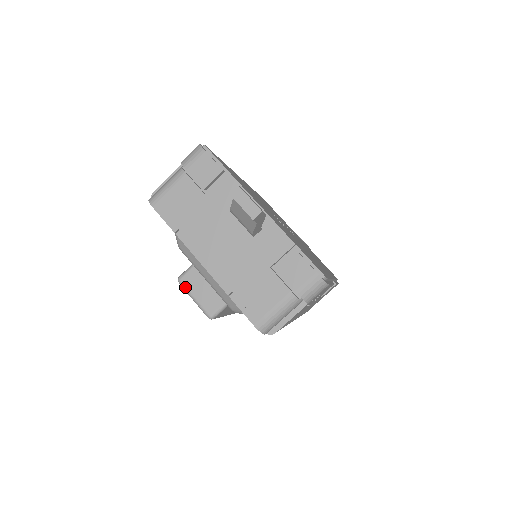
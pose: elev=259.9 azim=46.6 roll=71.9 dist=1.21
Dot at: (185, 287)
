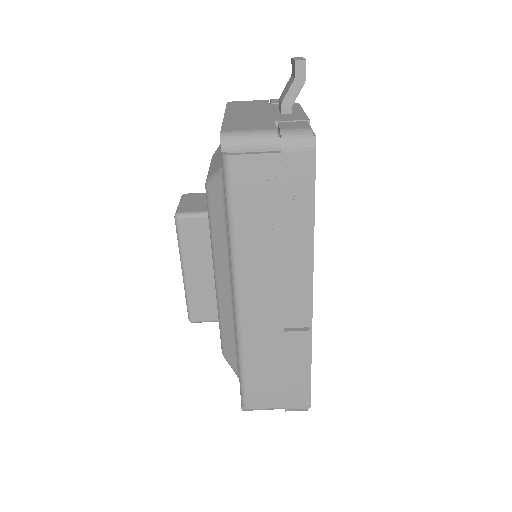
Dot at: (183, 197)
